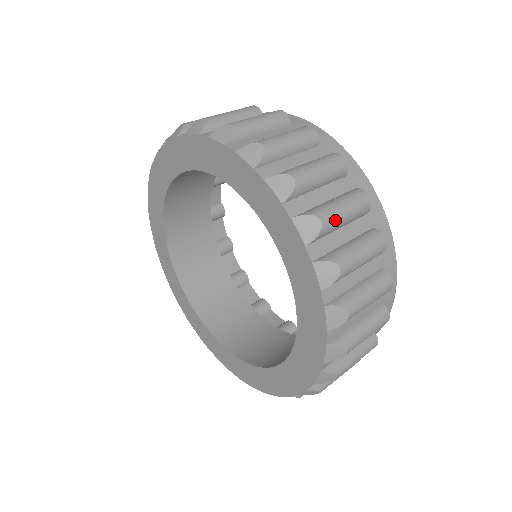
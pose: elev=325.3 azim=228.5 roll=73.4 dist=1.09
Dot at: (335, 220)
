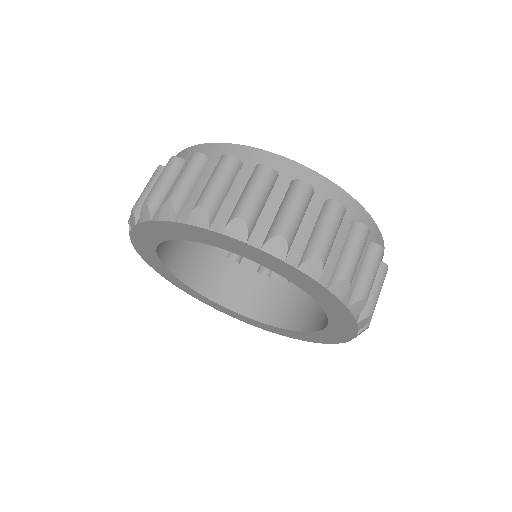
Dot at: (328, 247)
